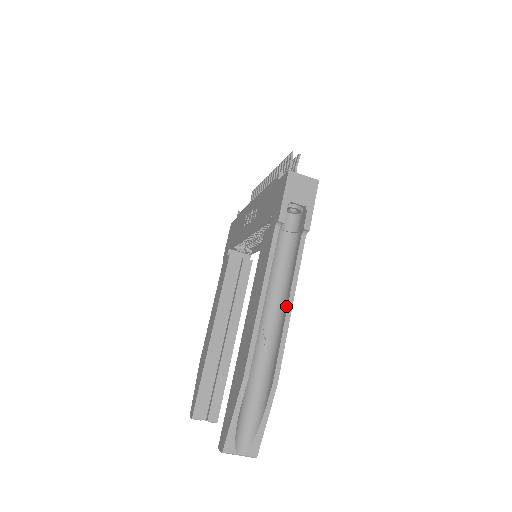
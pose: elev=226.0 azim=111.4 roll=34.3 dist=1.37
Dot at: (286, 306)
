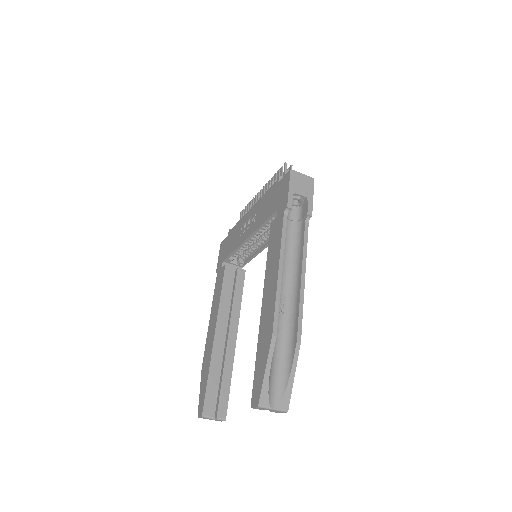
Dot at: (300, 277)
